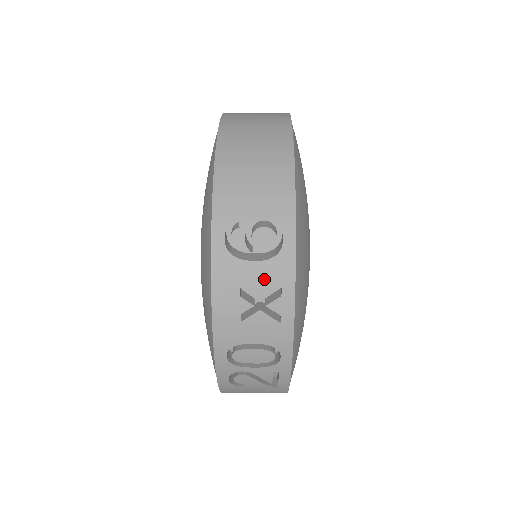
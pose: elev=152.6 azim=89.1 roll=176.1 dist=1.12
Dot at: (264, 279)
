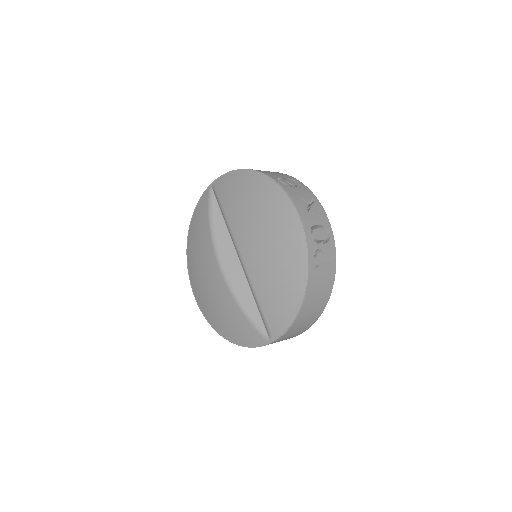
Dot at: (305, 194)
